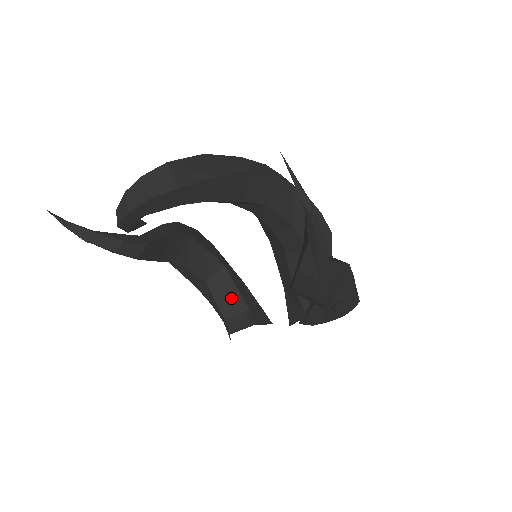
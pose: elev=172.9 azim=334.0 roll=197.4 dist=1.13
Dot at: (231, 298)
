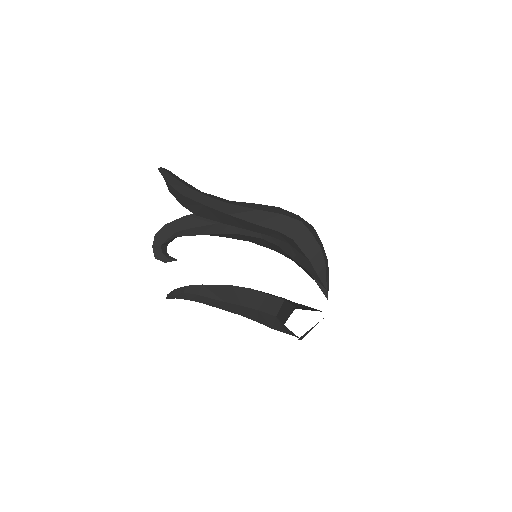
Dot at: (287, 311)
